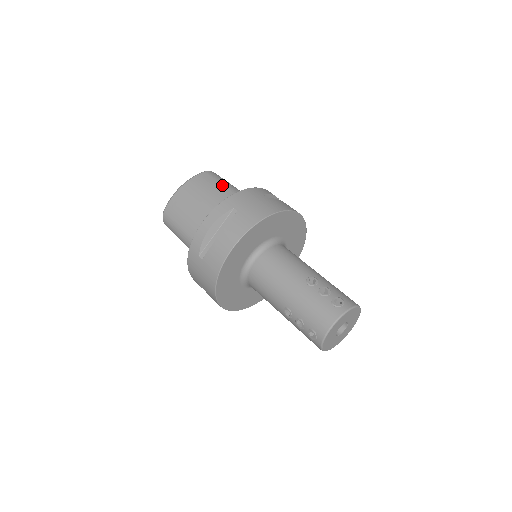
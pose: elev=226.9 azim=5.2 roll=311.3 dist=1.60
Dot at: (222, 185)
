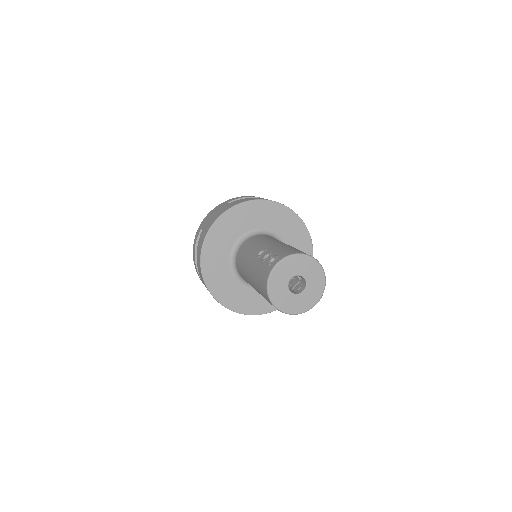
Dot at: occluded
